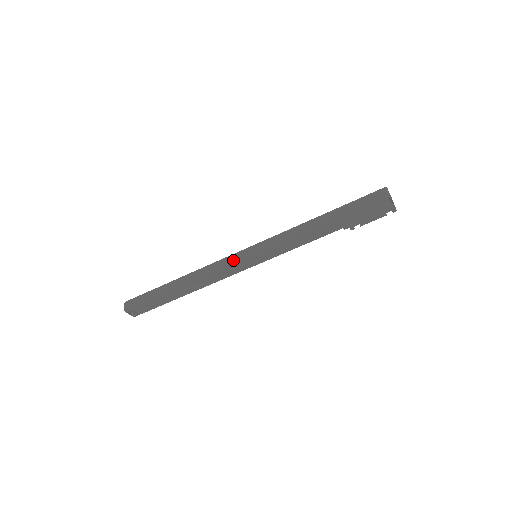
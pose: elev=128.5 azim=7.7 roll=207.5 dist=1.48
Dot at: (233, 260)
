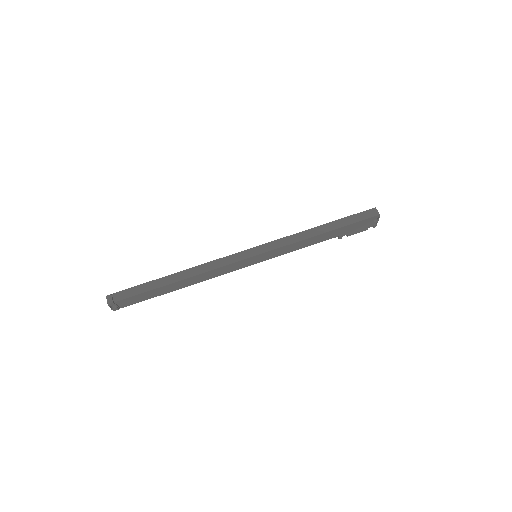
Dot at: (237, 259)
